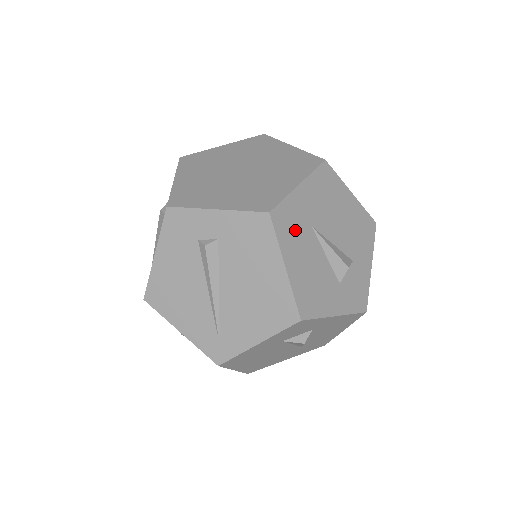
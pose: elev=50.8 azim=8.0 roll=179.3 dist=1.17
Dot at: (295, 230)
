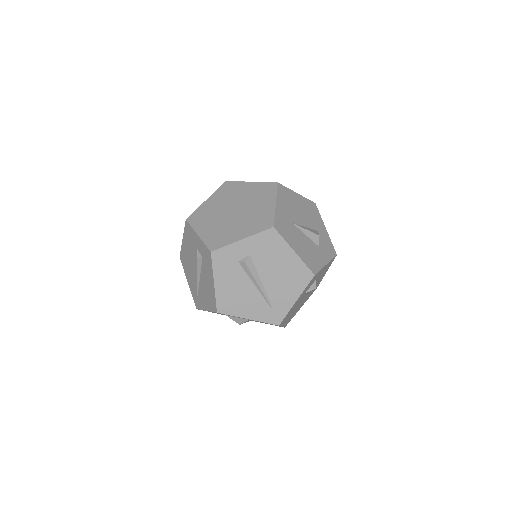
Dot at: (287, 230)
